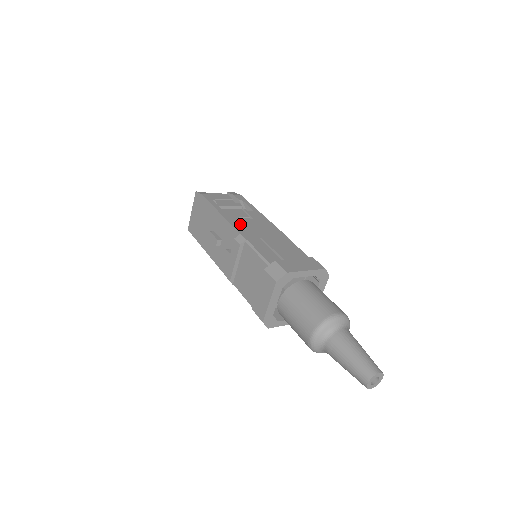
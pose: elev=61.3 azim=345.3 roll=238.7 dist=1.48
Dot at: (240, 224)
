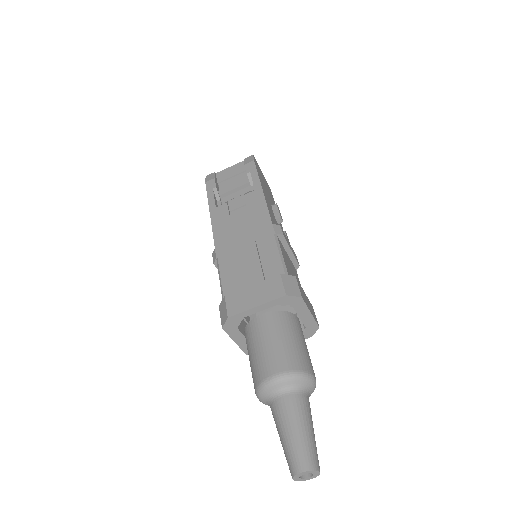
Dot at: (223, 227)
